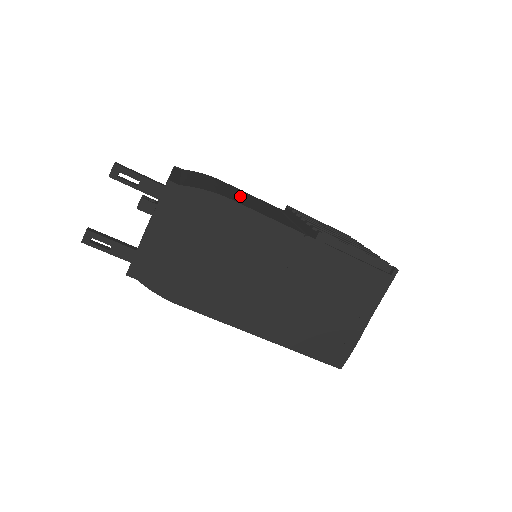
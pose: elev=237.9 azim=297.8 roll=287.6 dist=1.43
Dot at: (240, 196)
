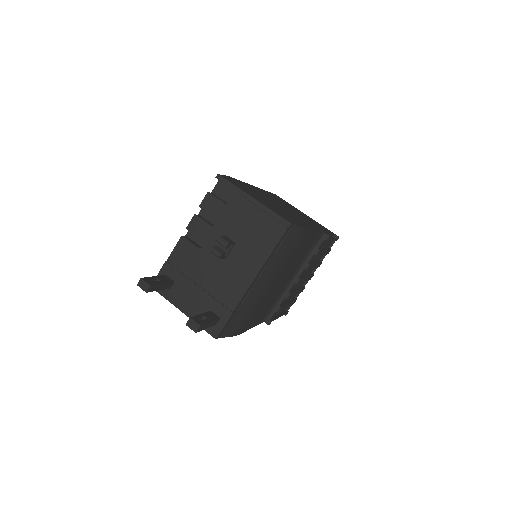
Dot at: (275, 288)
